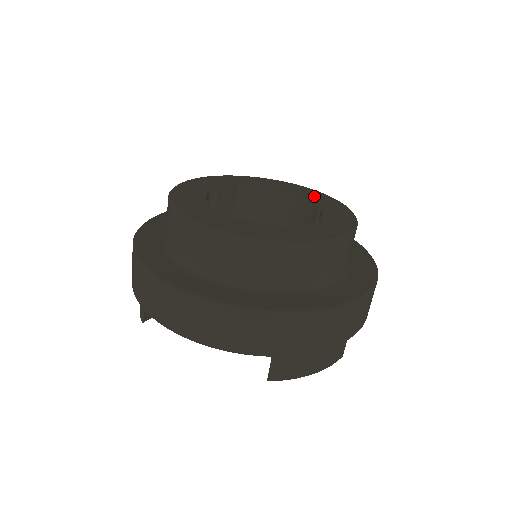
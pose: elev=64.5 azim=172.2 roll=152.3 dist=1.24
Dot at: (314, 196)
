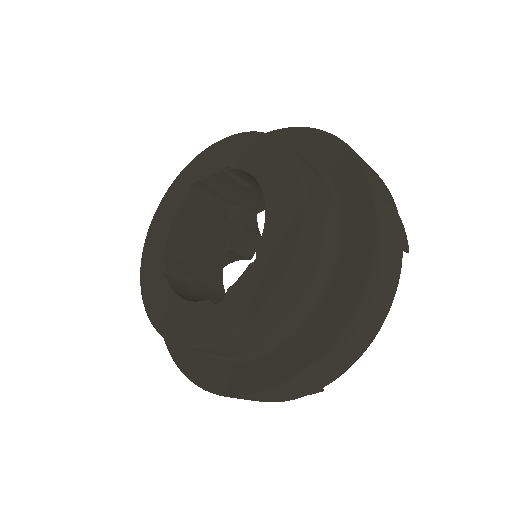
Dot at: (280, 211)
